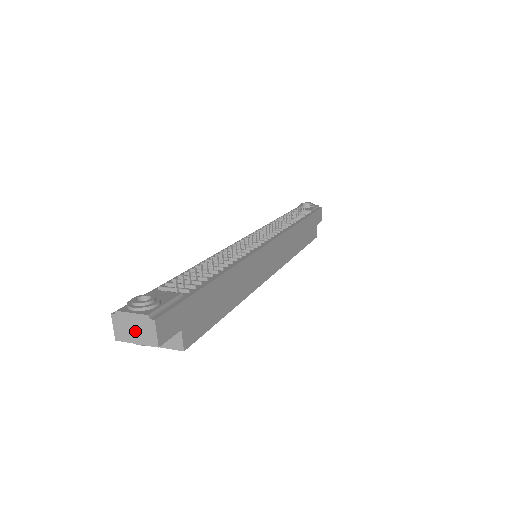
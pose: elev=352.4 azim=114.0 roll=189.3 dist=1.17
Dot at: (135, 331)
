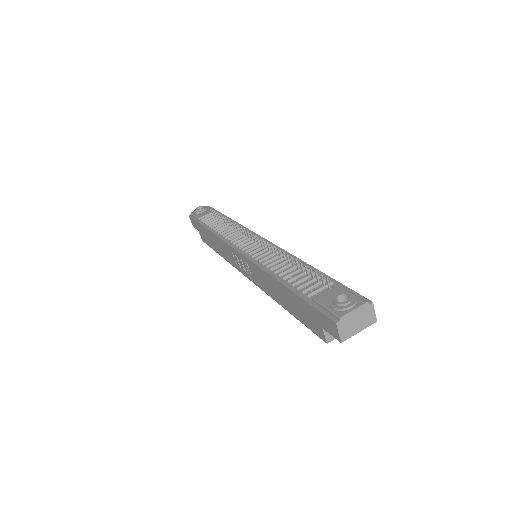
Dot at: (358, 322)
